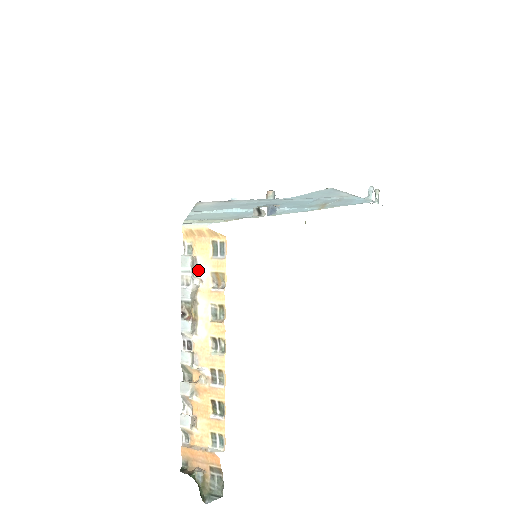
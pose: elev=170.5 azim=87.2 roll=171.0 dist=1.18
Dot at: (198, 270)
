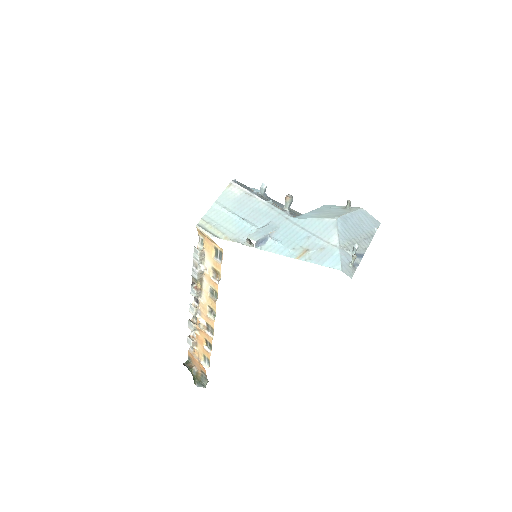
Dot at: (205, 260)
